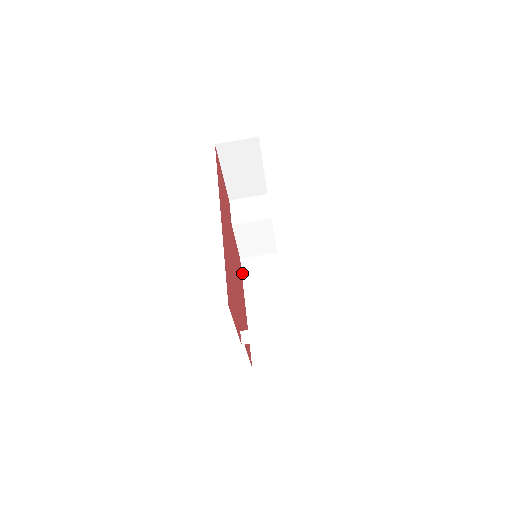
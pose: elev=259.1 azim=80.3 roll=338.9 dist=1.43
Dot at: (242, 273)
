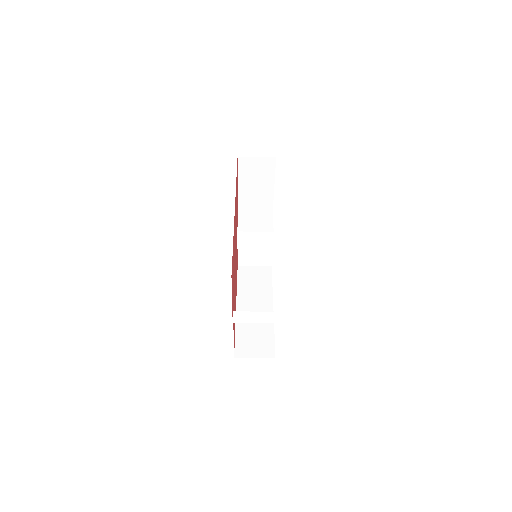
Dot at: (237, 278)
